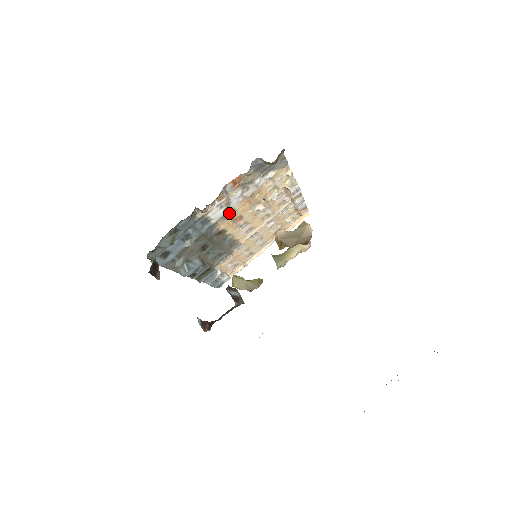
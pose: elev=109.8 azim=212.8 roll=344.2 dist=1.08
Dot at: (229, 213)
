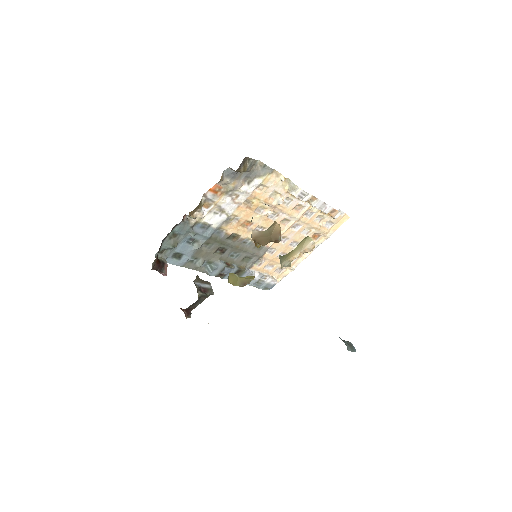
Dot at: (231, 218)
